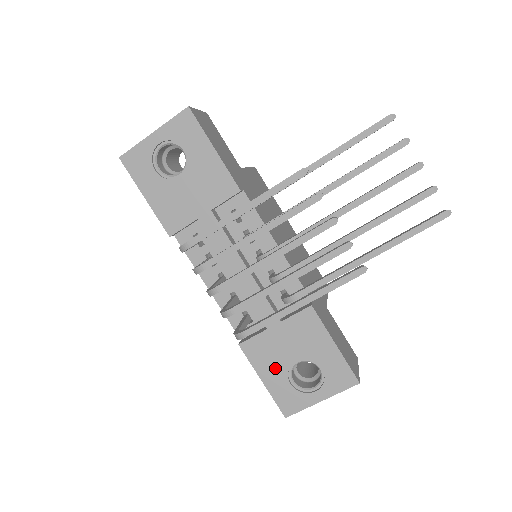
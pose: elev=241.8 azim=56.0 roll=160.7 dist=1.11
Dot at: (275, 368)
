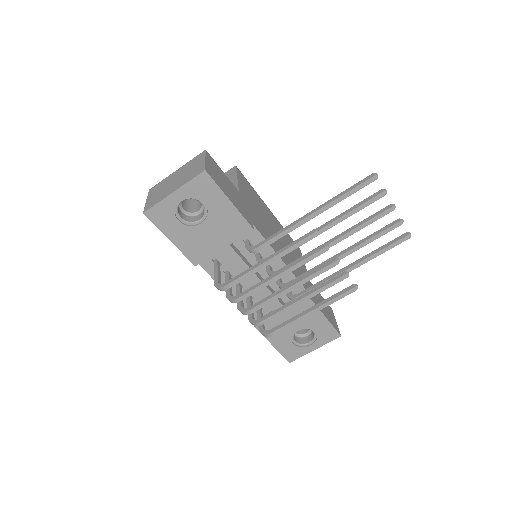
Dot at: (282, 337)
